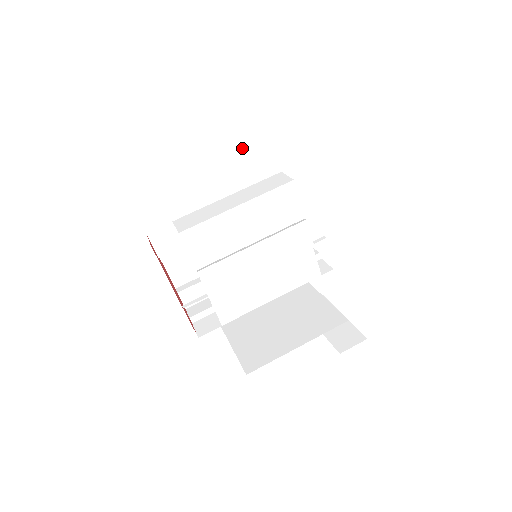
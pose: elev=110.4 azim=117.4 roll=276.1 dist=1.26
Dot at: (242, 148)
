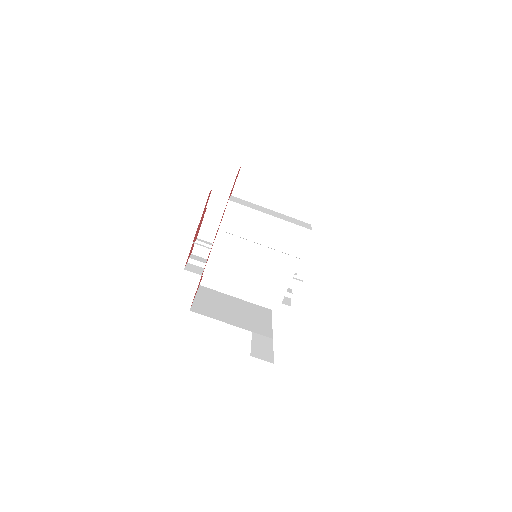
Dot at: (302, 195)
